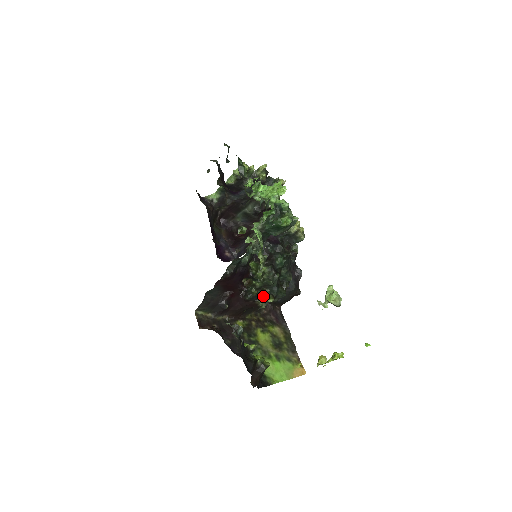
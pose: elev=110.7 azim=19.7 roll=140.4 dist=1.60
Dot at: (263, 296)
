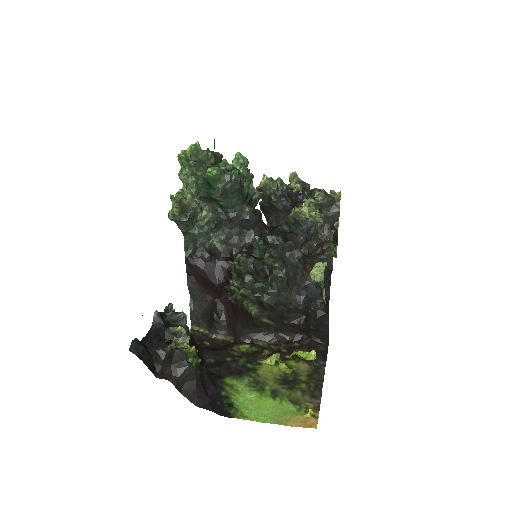
Dot at: (239, 290)
